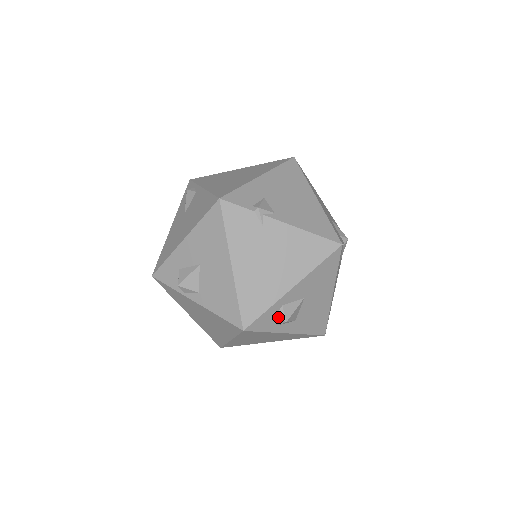
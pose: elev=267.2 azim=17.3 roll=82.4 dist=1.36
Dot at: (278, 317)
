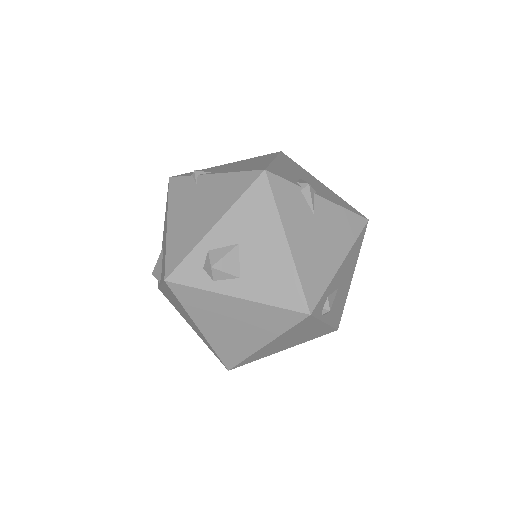
Dot at: (205, 265)
